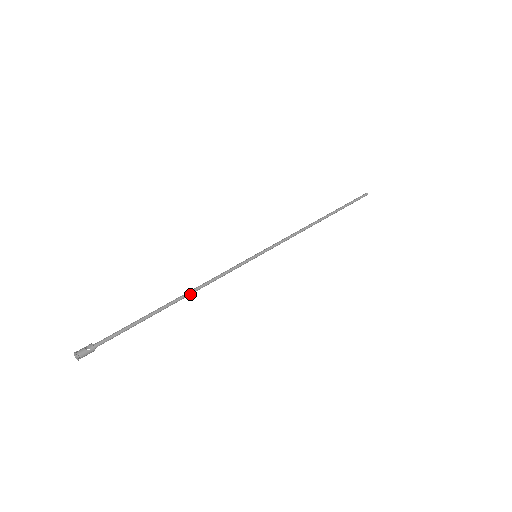
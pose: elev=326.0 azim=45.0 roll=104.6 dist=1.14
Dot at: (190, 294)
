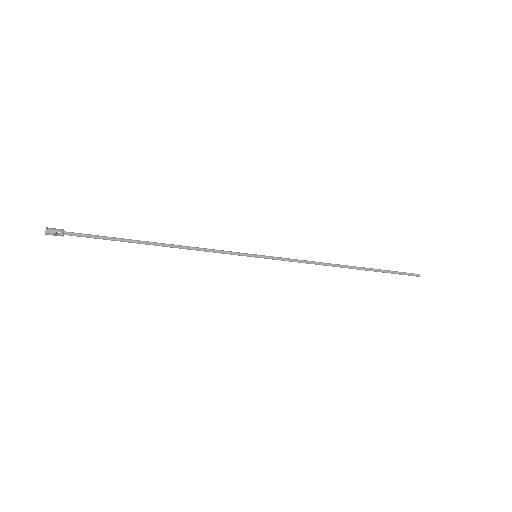
Dot at: (172, 245)
